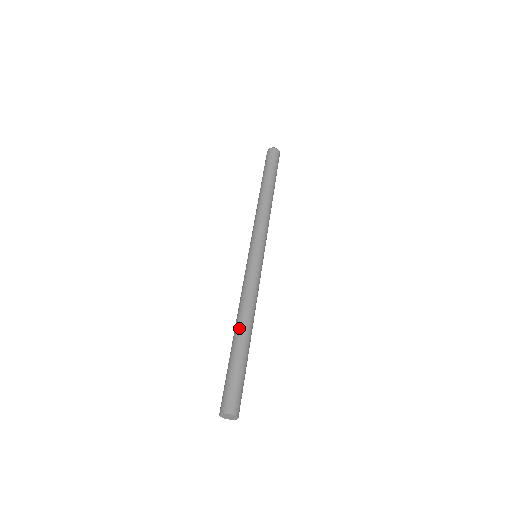
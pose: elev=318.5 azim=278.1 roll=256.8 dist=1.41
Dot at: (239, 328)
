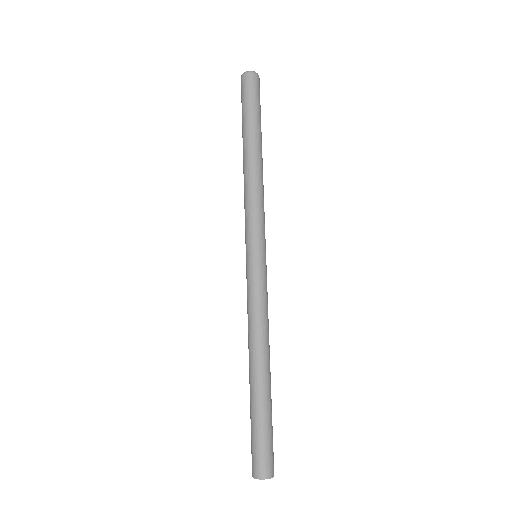
Dot at: (255, 369)
